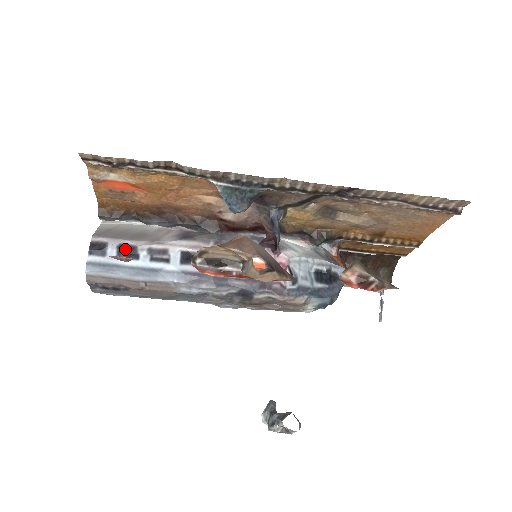
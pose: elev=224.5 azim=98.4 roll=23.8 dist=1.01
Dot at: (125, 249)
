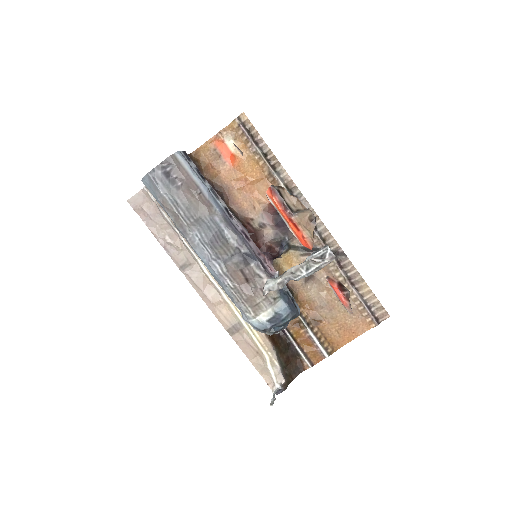
Dot at: (200, 173)
